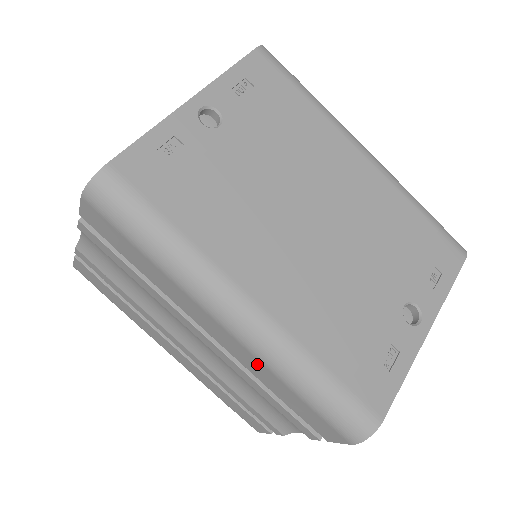
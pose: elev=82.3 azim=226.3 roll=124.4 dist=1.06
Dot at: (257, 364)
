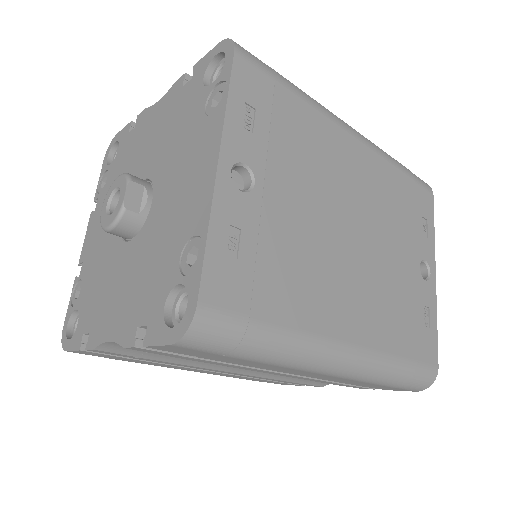
Dot at: occluded
